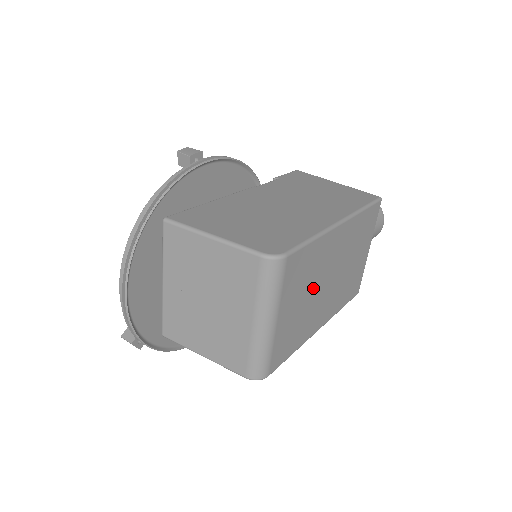
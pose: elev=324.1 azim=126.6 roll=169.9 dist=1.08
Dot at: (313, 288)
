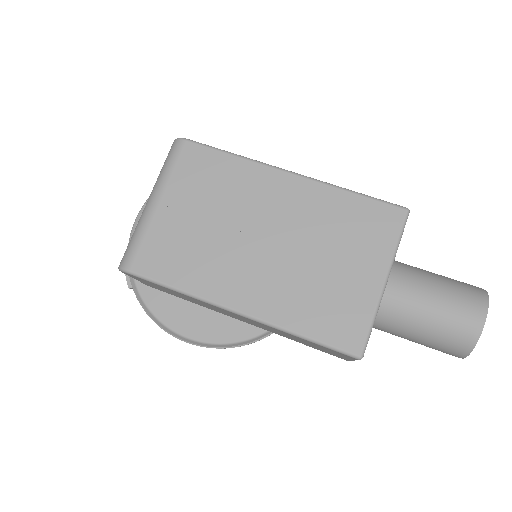
Dot at: (227, 220)
